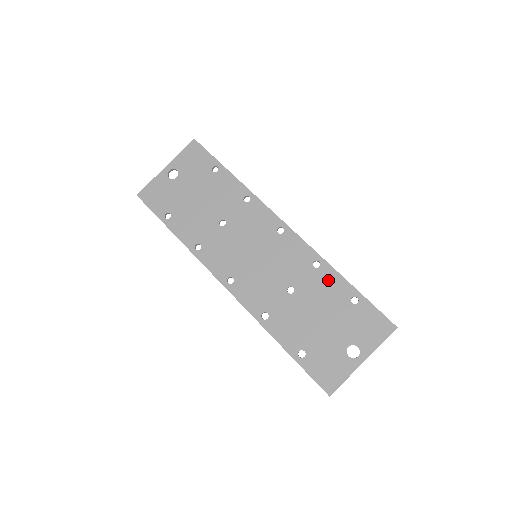
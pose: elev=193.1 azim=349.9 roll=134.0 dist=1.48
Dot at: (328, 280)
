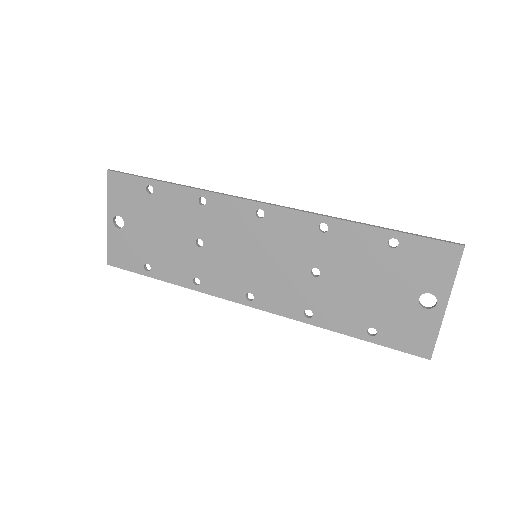
Dot at: (348, 238)
